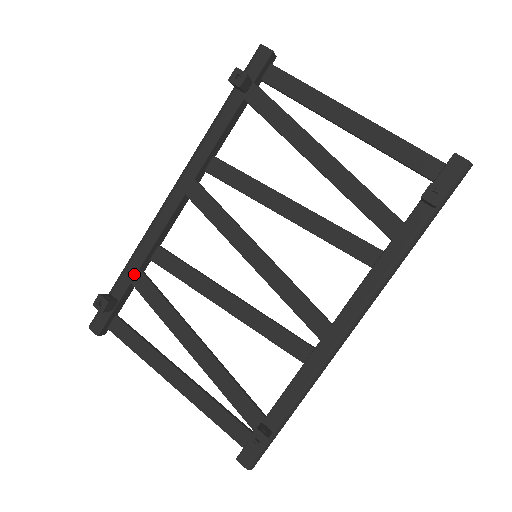
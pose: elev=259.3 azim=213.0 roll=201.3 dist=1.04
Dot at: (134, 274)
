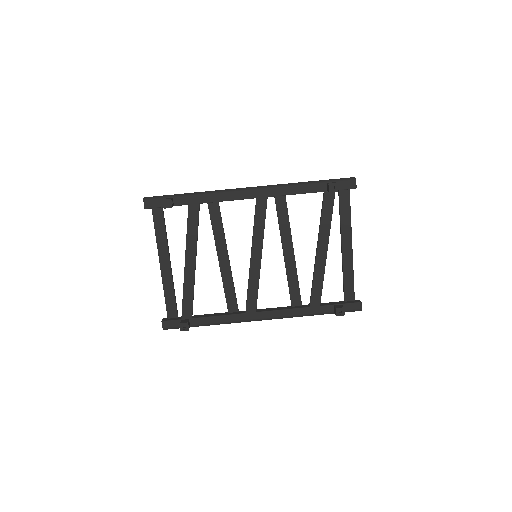
Dot at: (194, 203)
